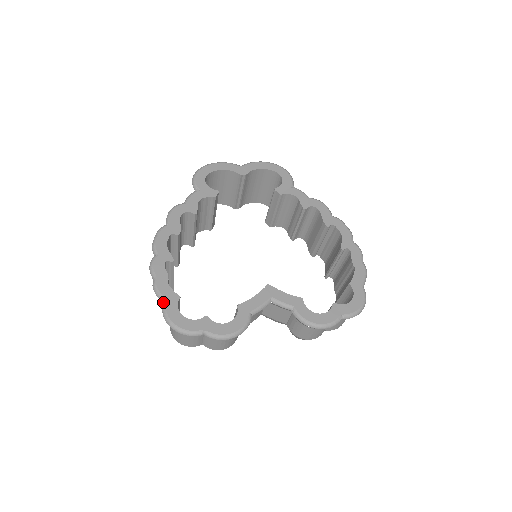
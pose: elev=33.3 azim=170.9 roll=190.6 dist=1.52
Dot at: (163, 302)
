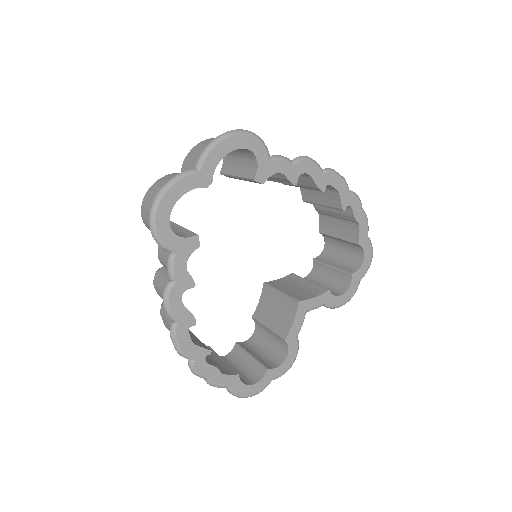
Dot at: (228, 389)
